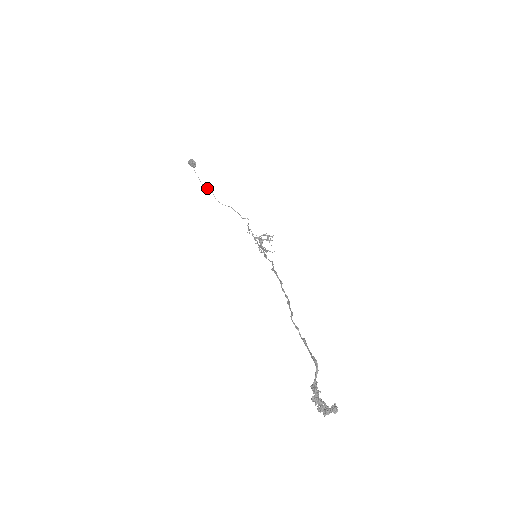
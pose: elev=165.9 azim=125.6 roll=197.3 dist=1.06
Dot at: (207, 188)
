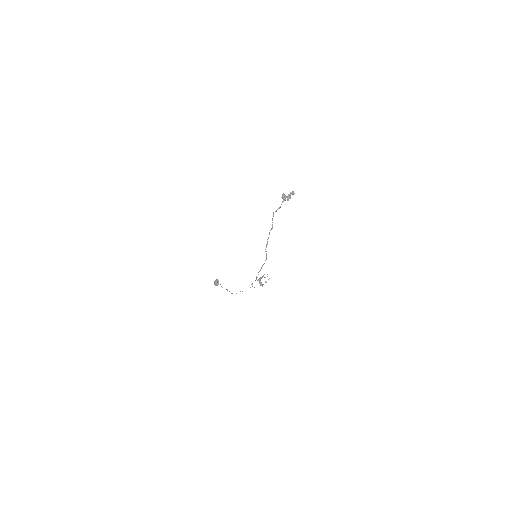
Dot at: (226, 289)
